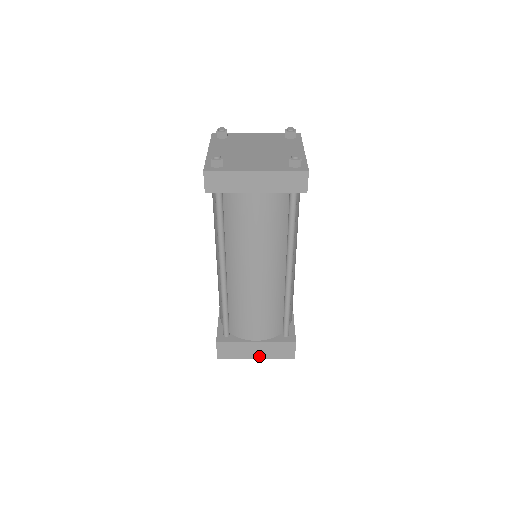
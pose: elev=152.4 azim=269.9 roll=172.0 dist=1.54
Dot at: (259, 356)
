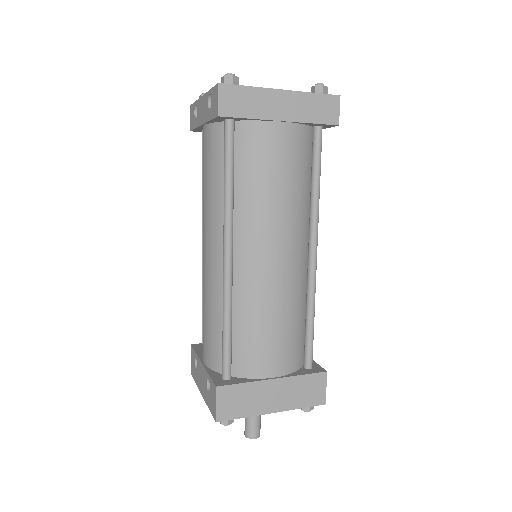
Dot at: (277, 407)
